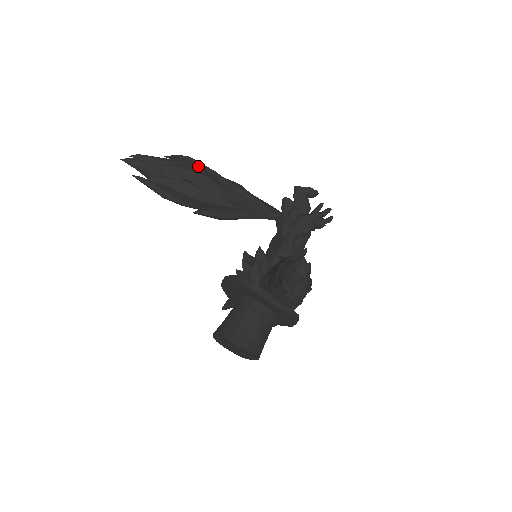
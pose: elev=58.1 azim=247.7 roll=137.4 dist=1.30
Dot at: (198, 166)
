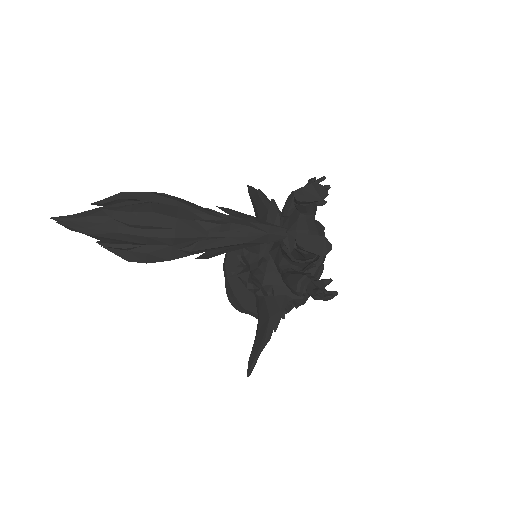
Dot at: (150, 240)
